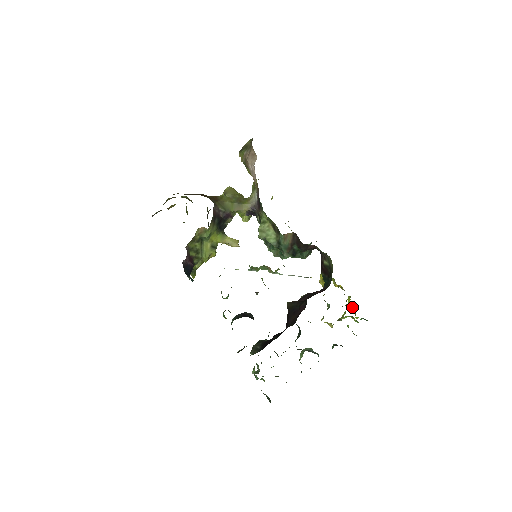
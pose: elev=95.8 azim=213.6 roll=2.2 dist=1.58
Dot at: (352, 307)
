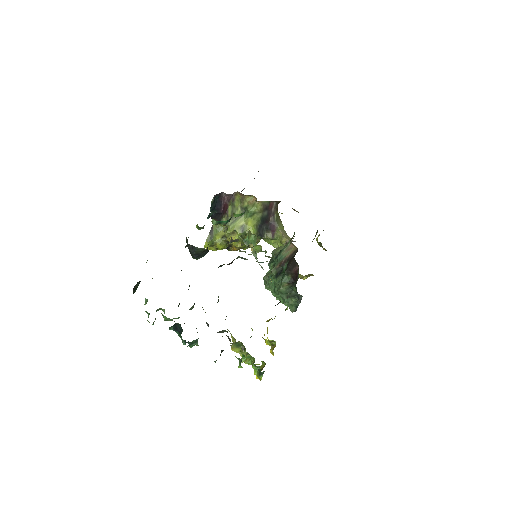
Dot at: (262, 368)
